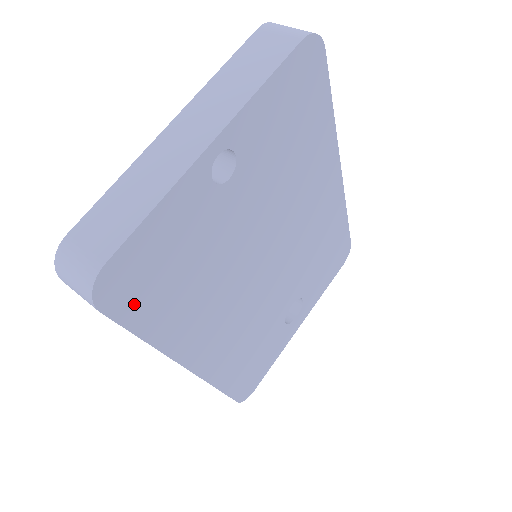
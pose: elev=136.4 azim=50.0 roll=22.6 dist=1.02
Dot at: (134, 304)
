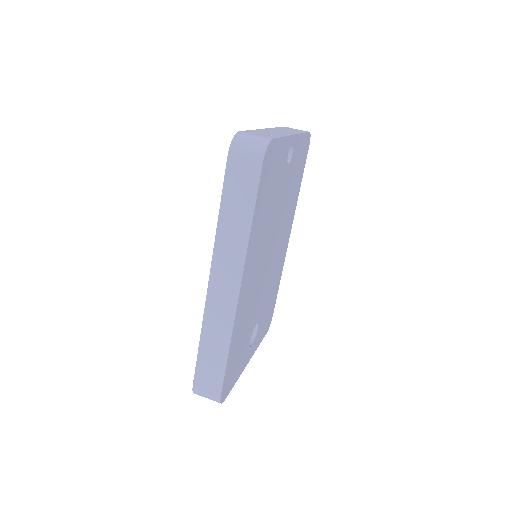
Dot at: (263, 182)
